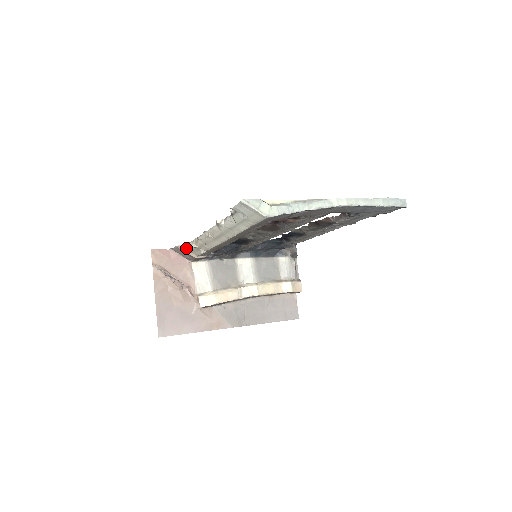
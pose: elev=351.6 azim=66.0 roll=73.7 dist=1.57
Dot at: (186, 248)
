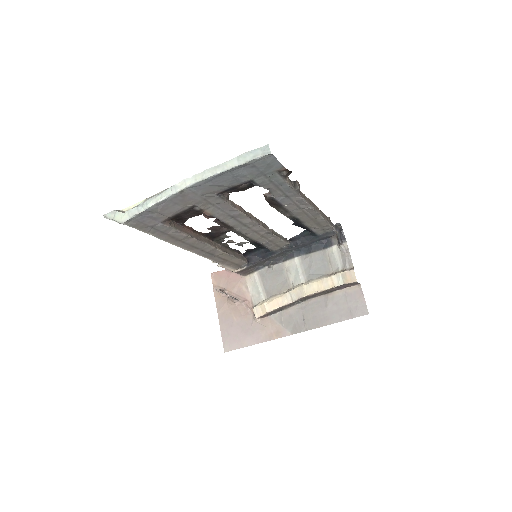
Dot at: occluded
